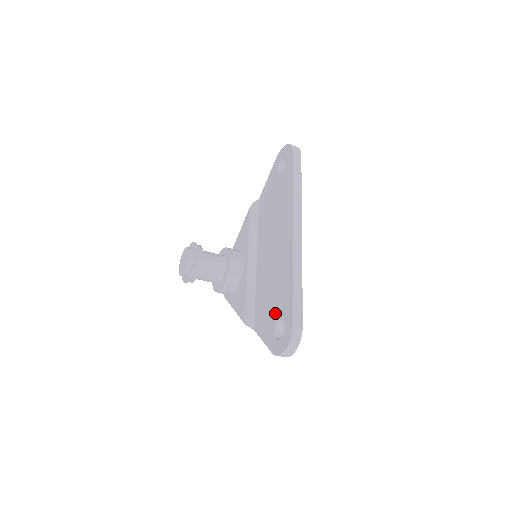
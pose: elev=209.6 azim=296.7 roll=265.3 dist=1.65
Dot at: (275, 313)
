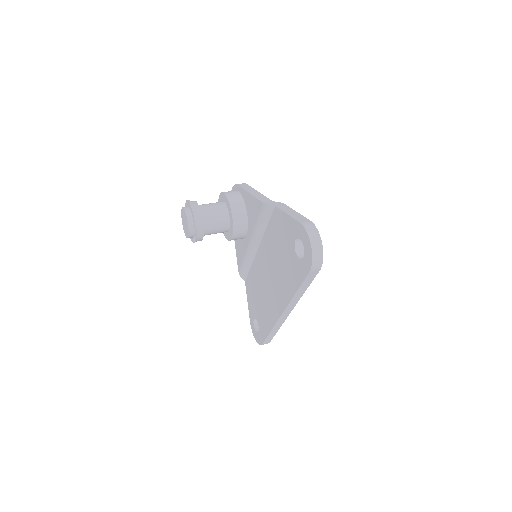
Dot at: (257, 314)
